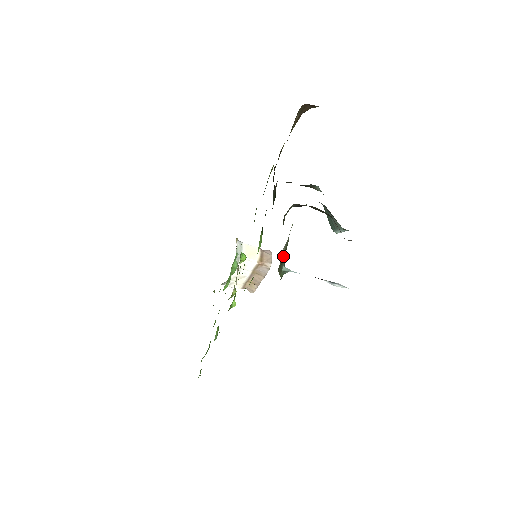
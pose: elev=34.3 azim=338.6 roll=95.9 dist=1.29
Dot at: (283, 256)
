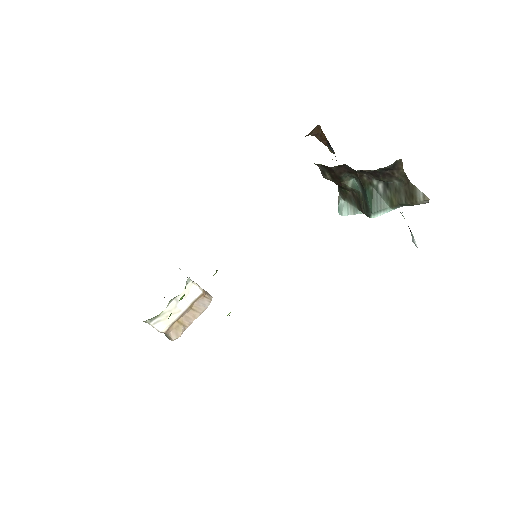
Dot at: occluded
